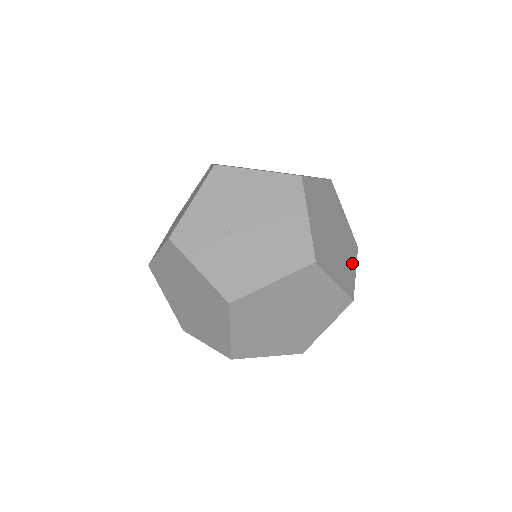
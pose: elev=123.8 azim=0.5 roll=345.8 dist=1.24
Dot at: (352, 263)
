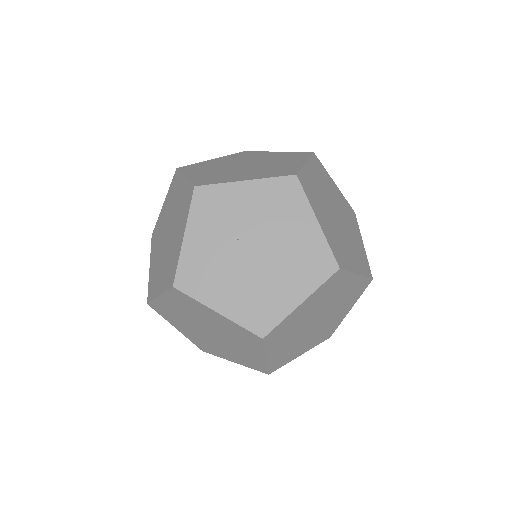
Dot at: (306, 348)
